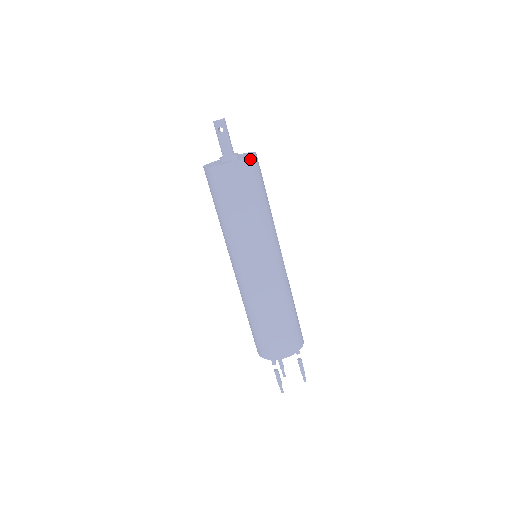
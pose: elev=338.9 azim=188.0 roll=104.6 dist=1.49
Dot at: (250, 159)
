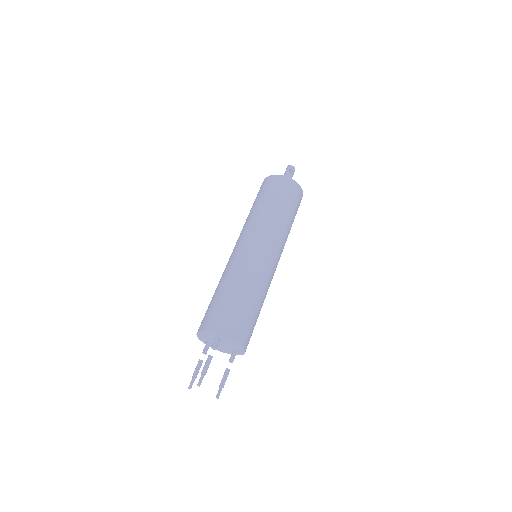
Dot at: (302, 195)
